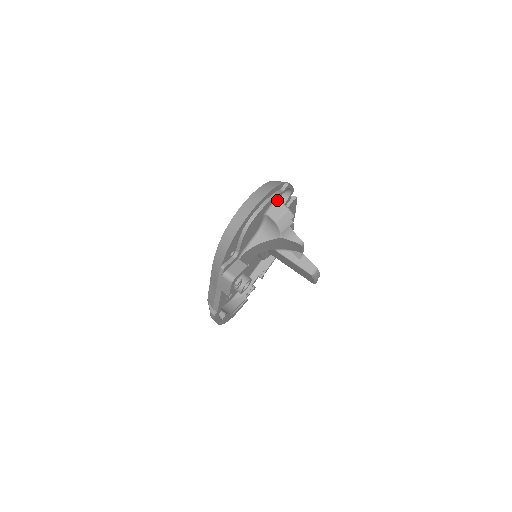
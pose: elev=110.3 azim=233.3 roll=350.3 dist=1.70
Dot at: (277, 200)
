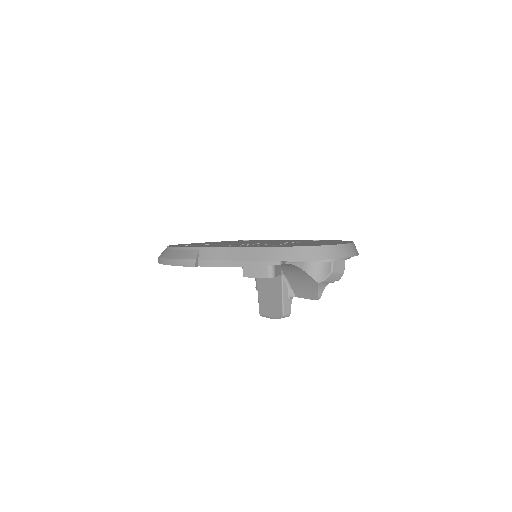
Dot at: occluded
